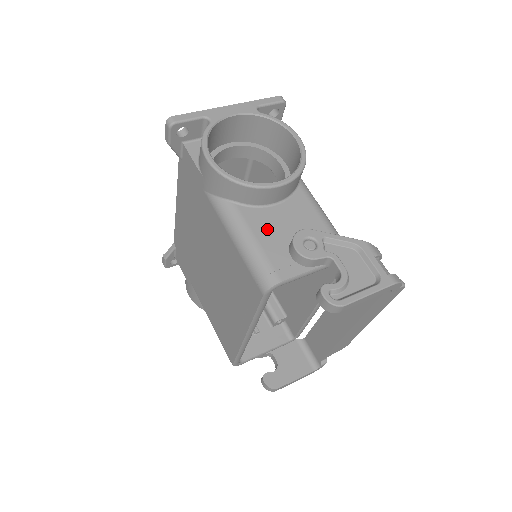
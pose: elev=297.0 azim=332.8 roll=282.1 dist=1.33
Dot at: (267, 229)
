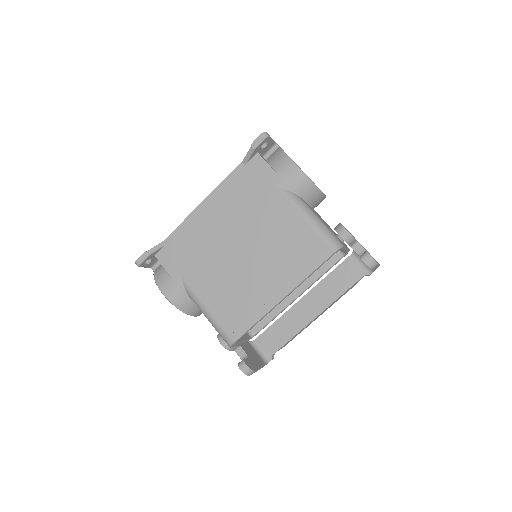
Dot at: (321, 219)
